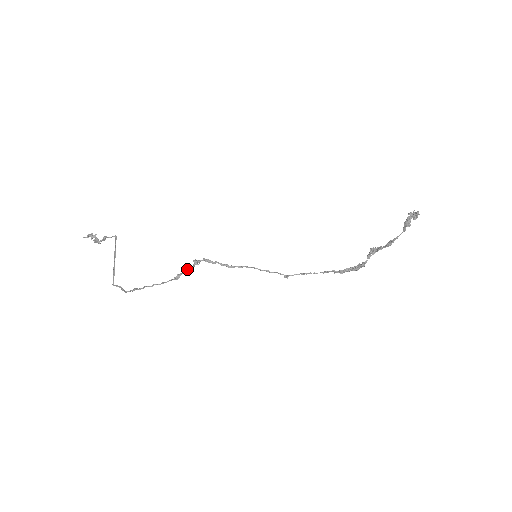
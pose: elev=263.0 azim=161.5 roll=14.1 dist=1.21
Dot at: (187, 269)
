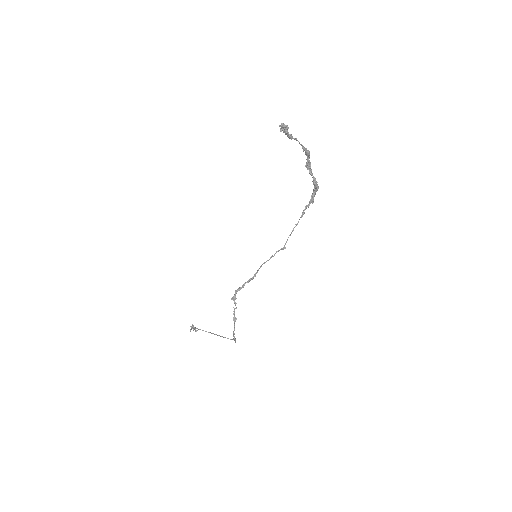
Dot at: occluded
